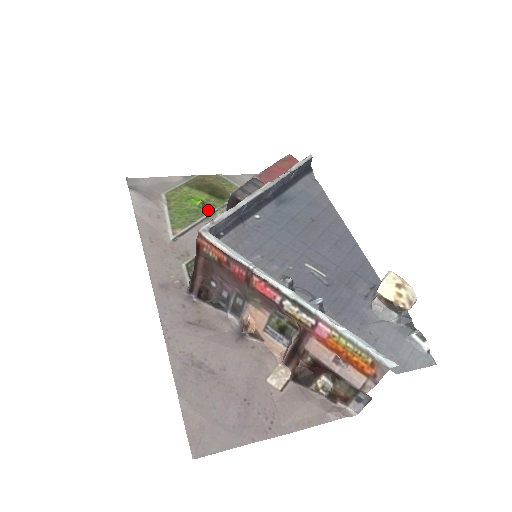
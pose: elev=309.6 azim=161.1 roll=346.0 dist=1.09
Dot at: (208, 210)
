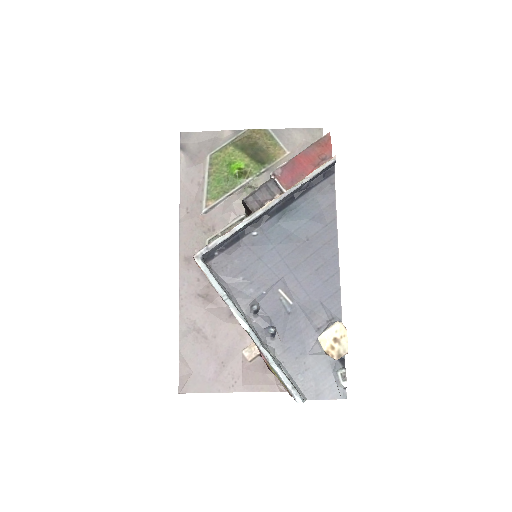
Dot at: (243, 179)
